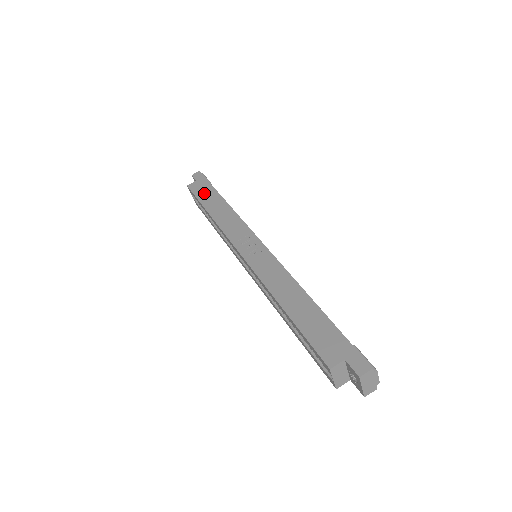
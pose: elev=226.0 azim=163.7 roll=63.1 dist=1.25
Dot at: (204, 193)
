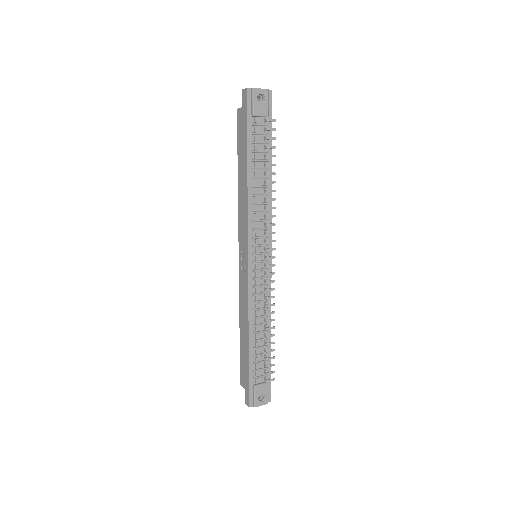
Dot at: (241, 142)
